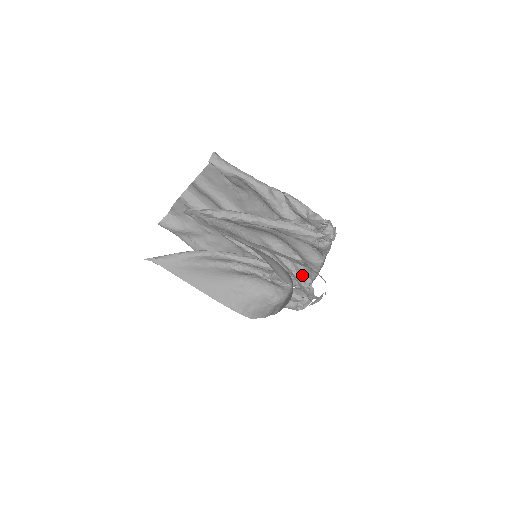
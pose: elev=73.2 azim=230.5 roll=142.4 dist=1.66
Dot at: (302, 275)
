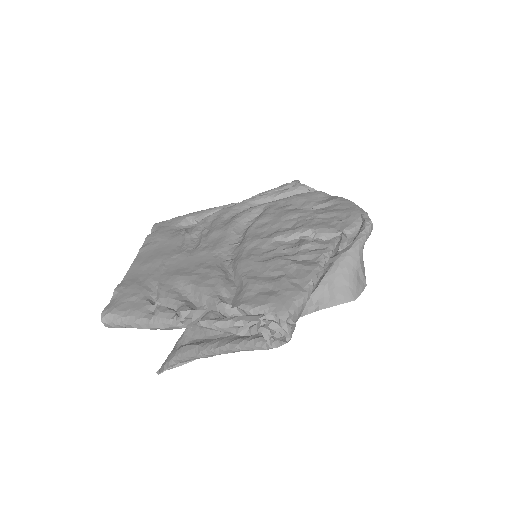
Dot at: occluded
